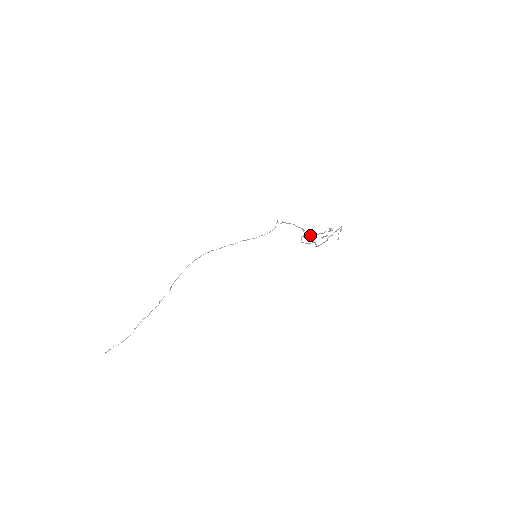
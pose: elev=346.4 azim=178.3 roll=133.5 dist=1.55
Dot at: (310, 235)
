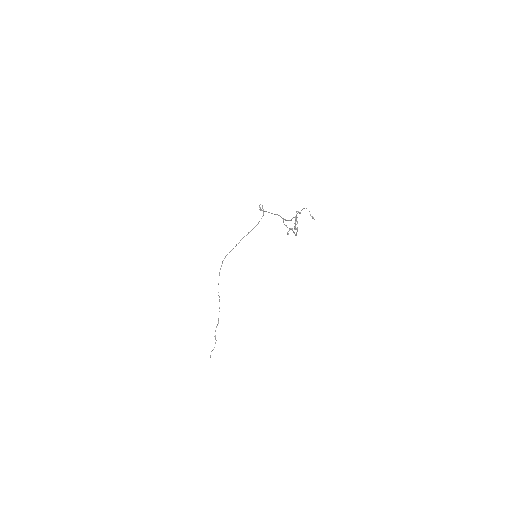
Dot at: (287, 220)
